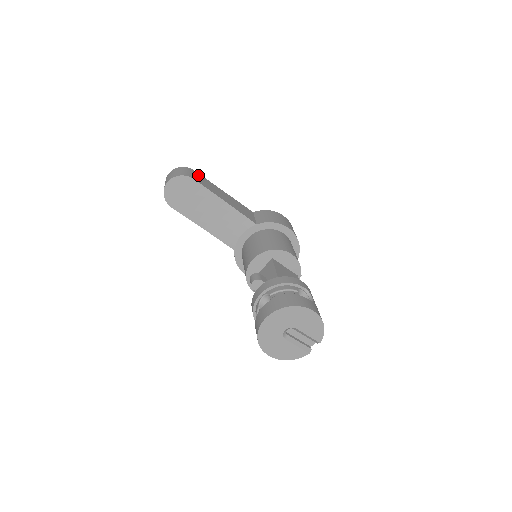
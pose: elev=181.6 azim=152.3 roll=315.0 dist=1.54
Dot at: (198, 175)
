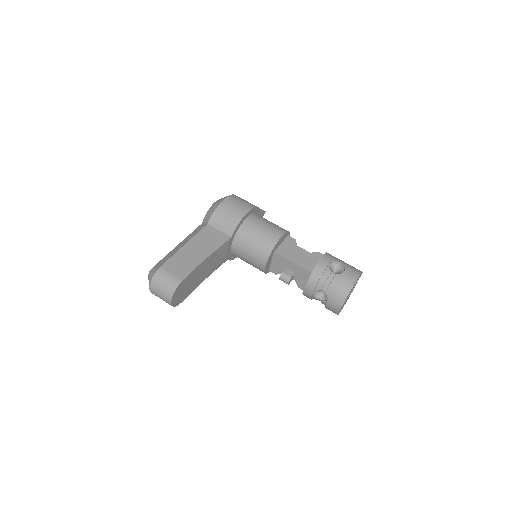
Dot at: (169, 266)
